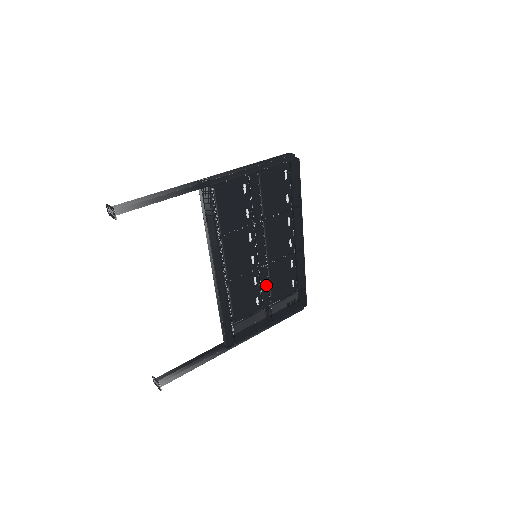
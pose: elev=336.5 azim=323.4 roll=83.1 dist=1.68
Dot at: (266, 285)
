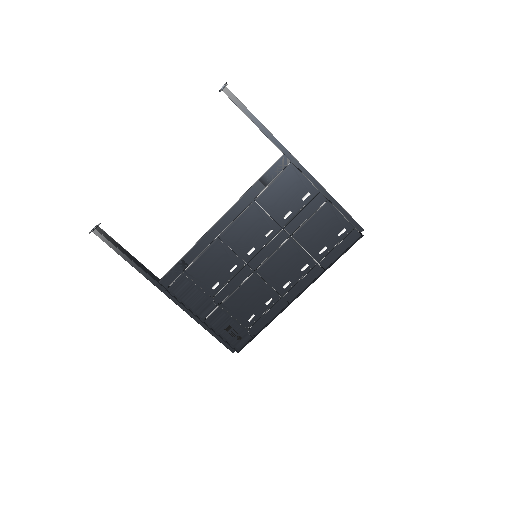
Dot at: (235, 285)
